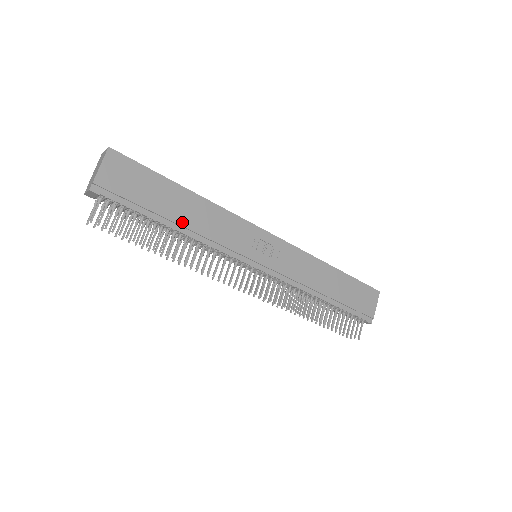
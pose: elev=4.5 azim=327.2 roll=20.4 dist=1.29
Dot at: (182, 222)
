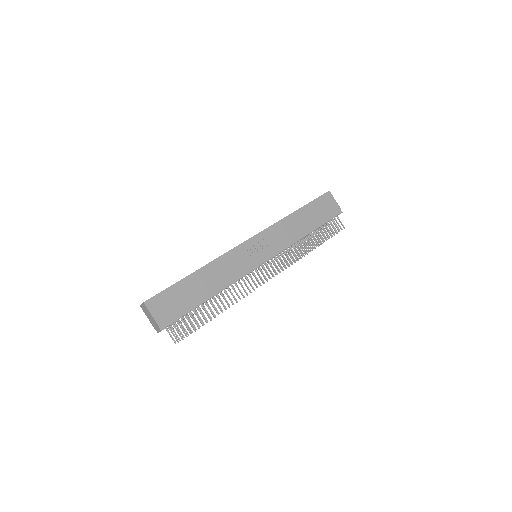
Dot at: (211, 290)
